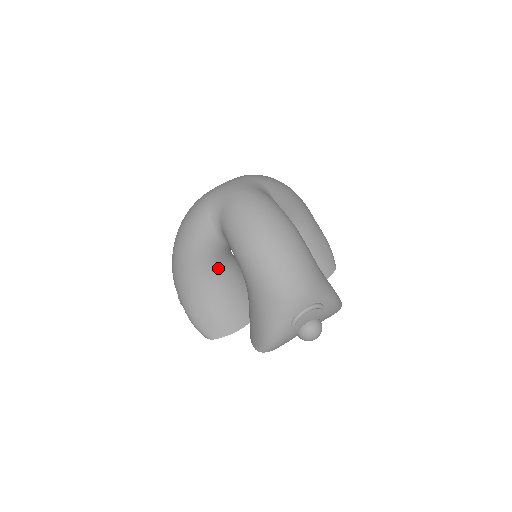
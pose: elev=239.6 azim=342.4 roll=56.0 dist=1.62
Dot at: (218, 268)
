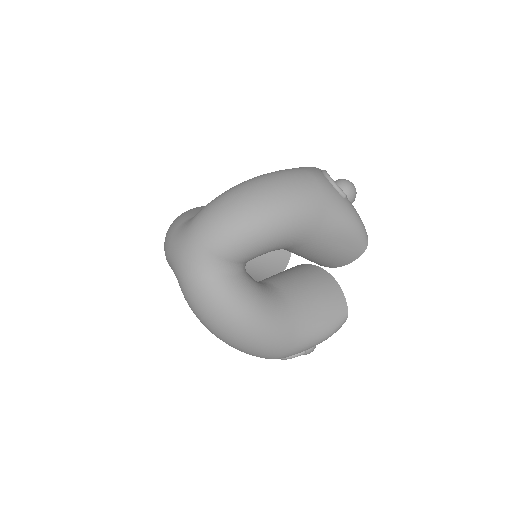
Dot at: occluded
